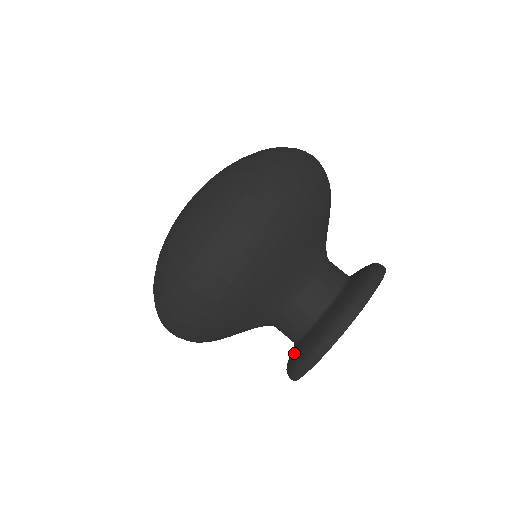
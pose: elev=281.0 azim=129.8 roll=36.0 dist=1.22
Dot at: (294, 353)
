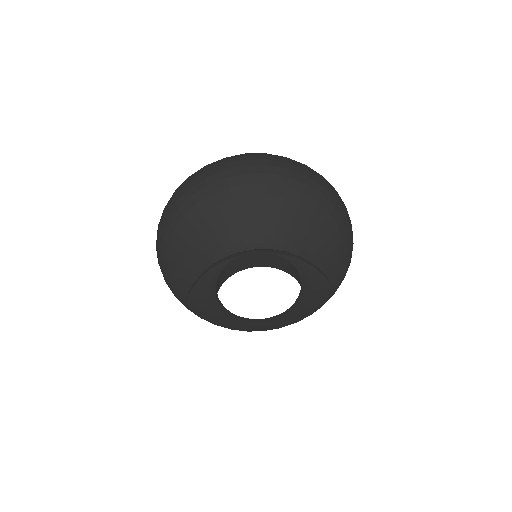
Dot at: occluded
